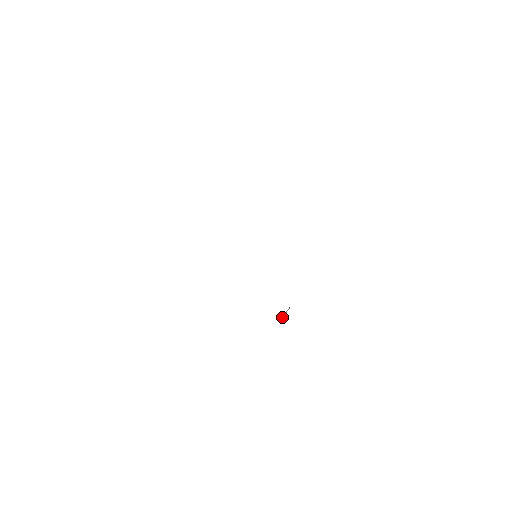
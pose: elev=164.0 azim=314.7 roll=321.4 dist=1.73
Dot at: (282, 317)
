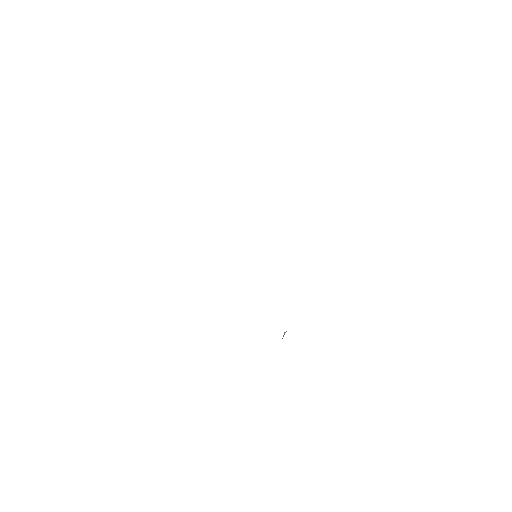
Dot at: (282, 338)
